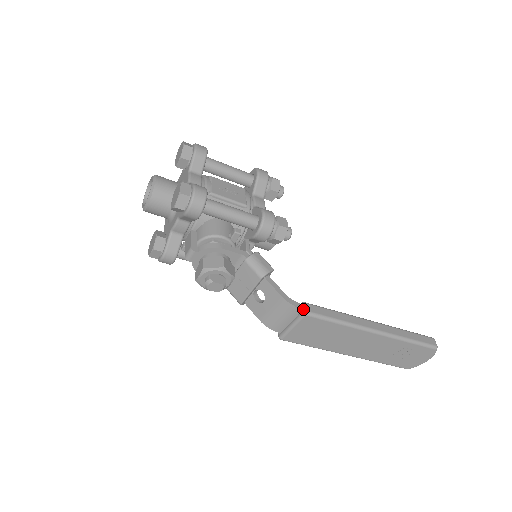
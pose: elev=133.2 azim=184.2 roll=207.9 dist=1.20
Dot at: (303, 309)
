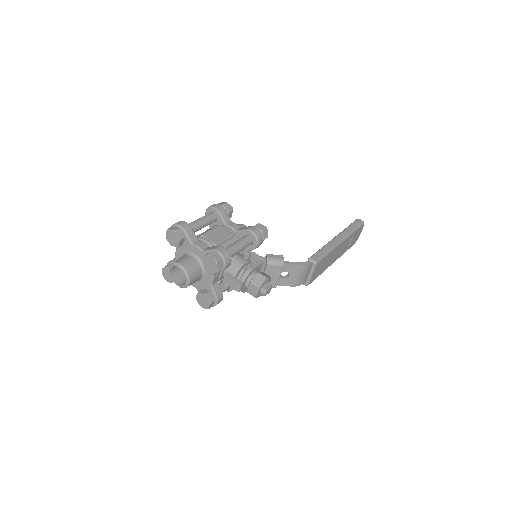
Dot at: (313, 262)
